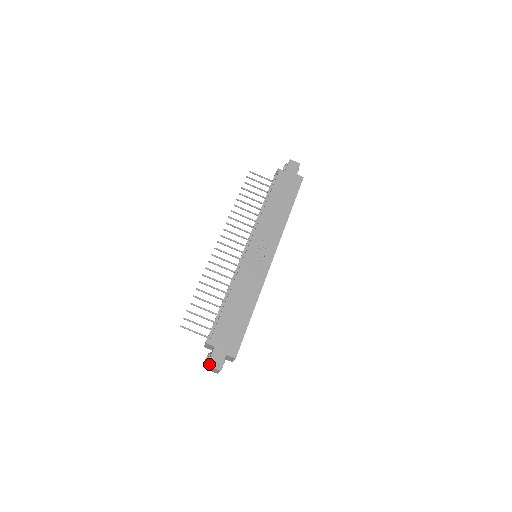
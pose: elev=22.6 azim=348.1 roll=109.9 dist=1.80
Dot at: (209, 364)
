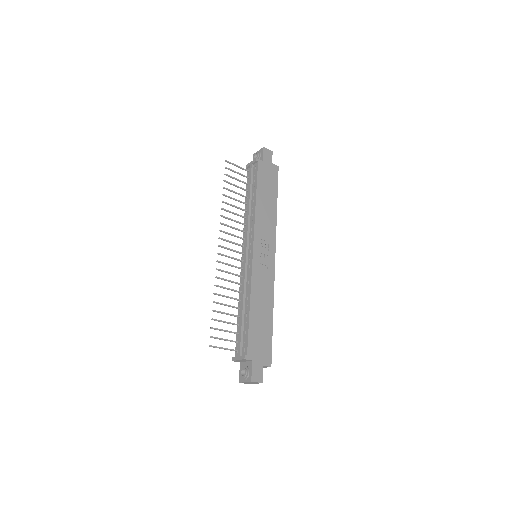
Dot at: (253, 379)
